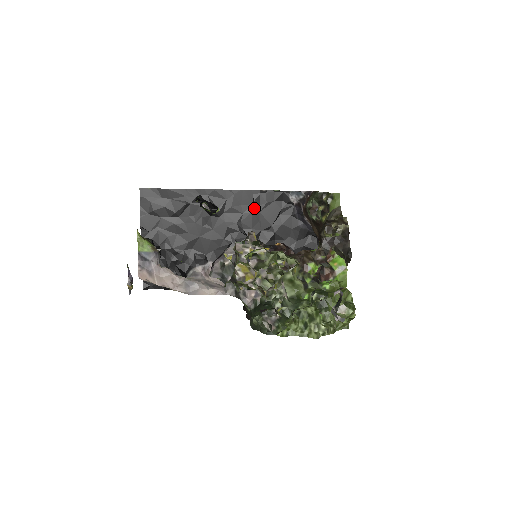
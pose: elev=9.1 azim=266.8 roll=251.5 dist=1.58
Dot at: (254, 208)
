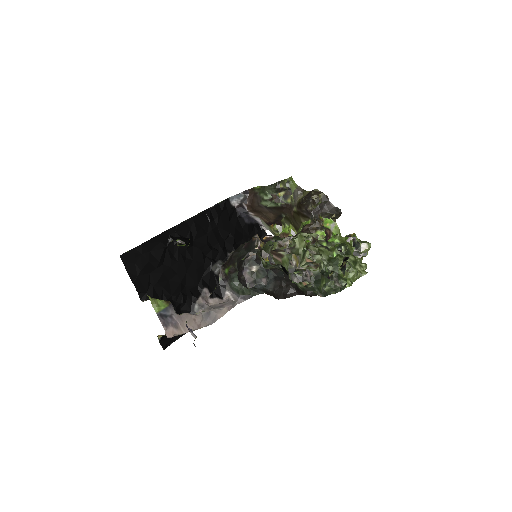
Dot at: (212, 225)
